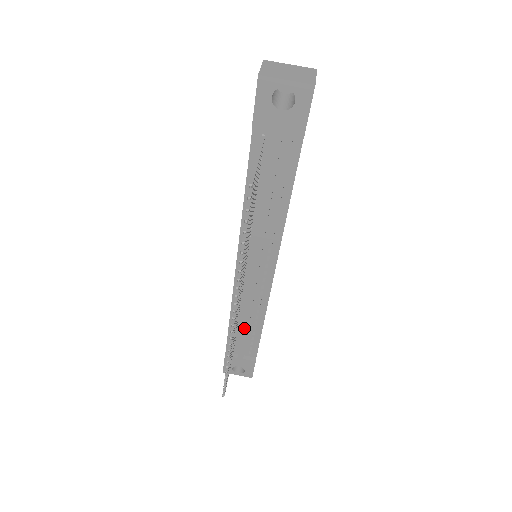
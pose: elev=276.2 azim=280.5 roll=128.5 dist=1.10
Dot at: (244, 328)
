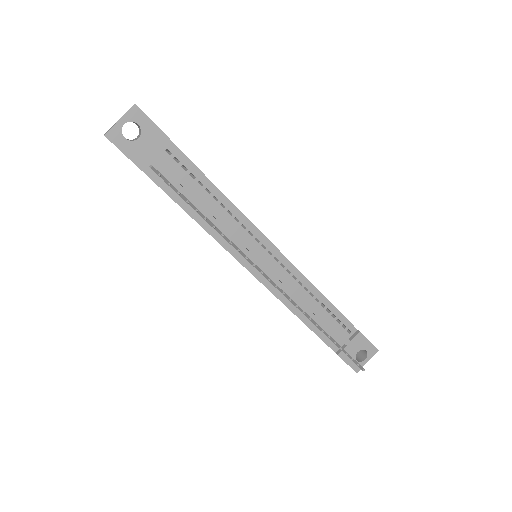
Dot at: (316, 313)
